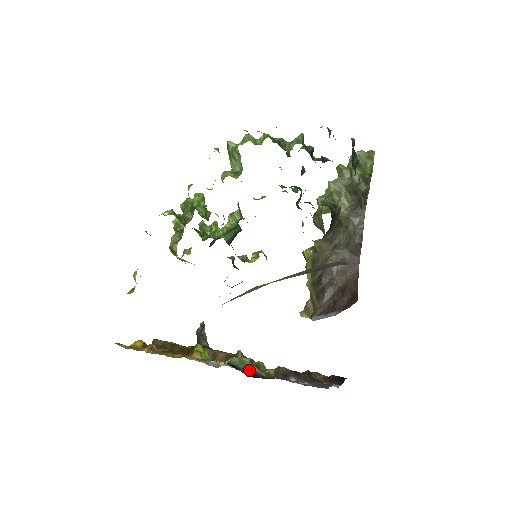
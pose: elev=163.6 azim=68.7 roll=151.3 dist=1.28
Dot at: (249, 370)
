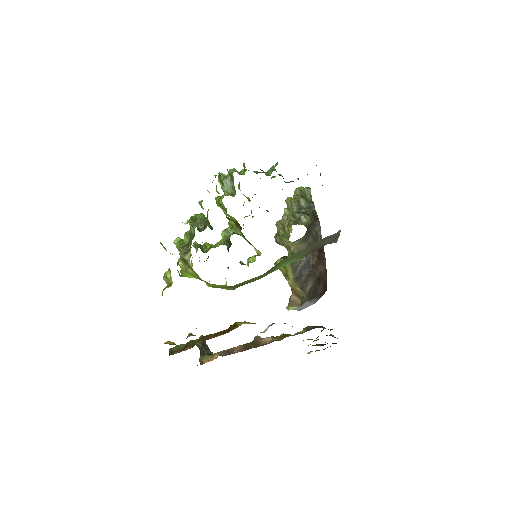
Dot at: occluded
